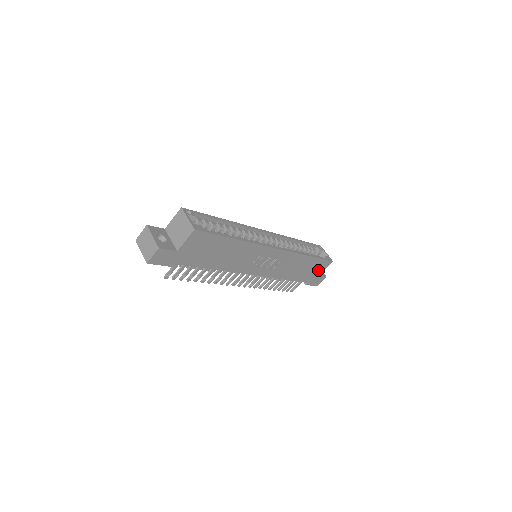
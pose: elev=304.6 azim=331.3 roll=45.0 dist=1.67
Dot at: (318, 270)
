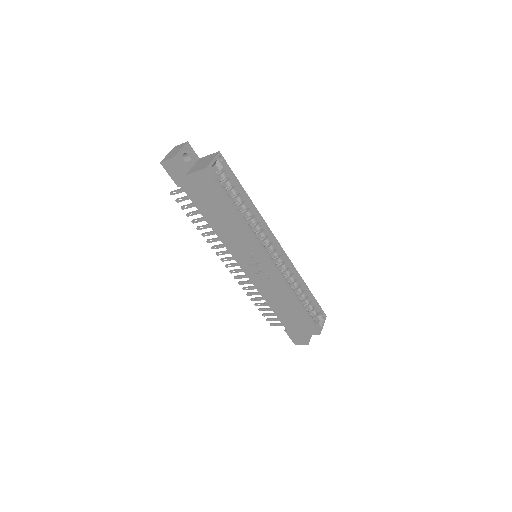
Dot at: (302, 328)
